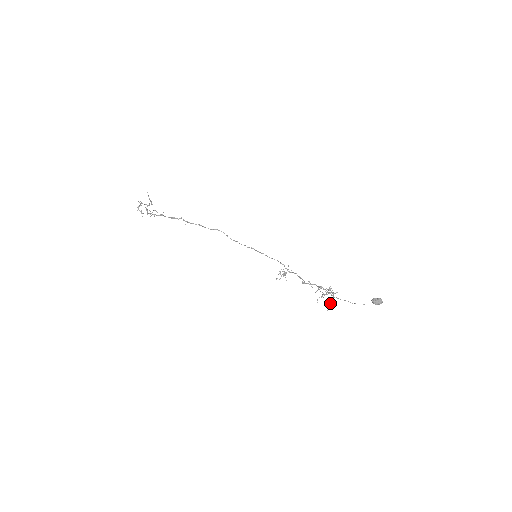
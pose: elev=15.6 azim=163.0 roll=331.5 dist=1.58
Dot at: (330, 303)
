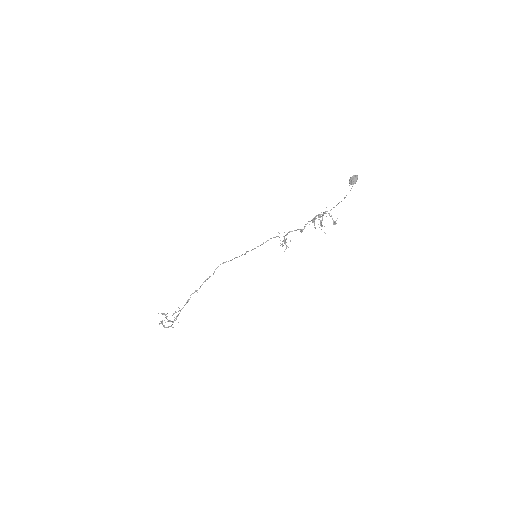
Dot at: (332, 219)
